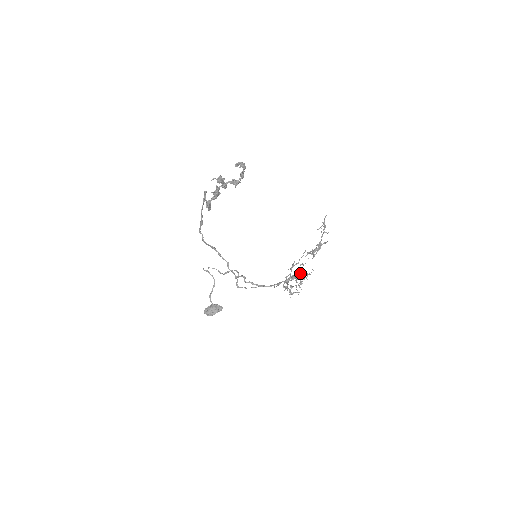
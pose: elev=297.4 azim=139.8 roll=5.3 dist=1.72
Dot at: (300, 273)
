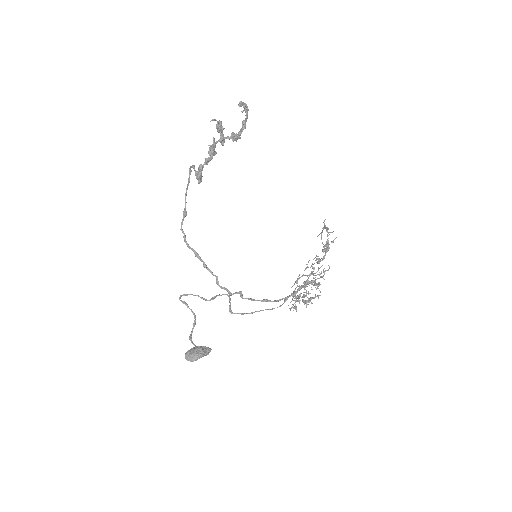
Dot at: (313, 275)
